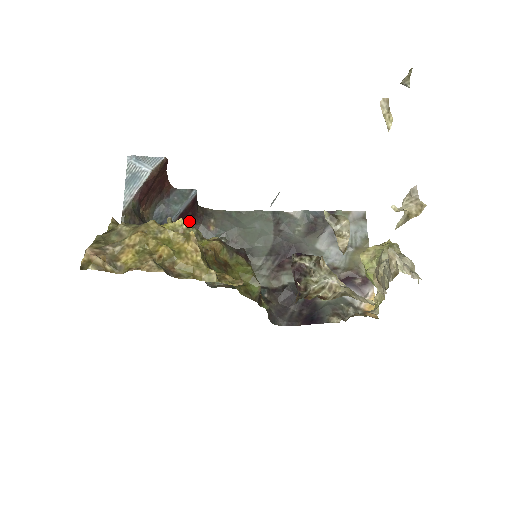
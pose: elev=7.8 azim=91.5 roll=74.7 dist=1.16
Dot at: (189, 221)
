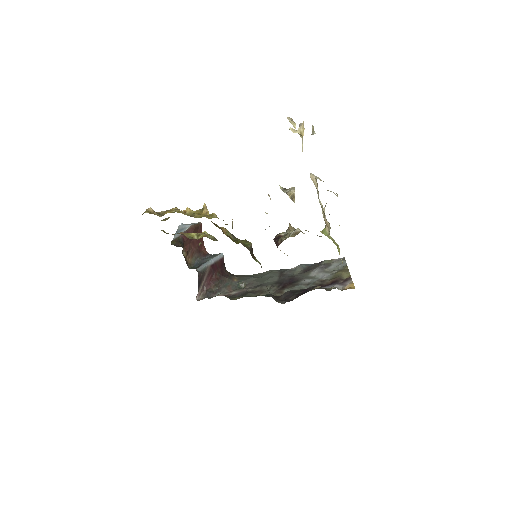
Dot at: (219, 275)
